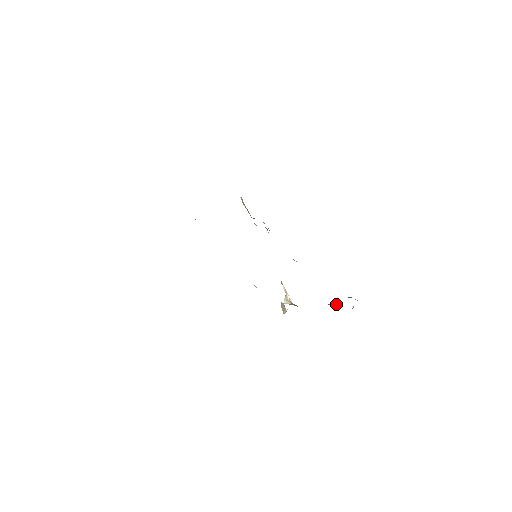
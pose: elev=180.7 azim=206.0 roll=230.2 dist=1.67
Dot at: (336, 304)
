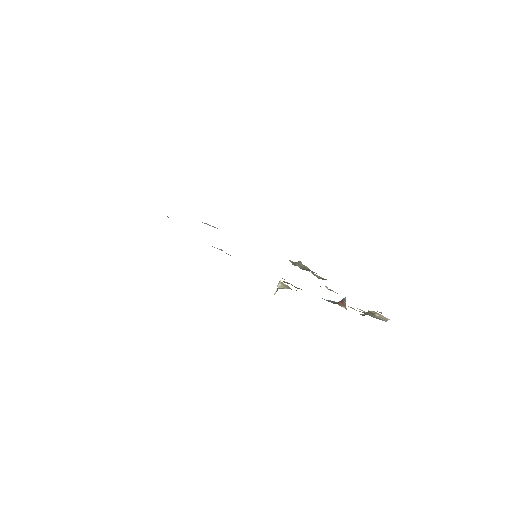
Dot at: (345, 301)
